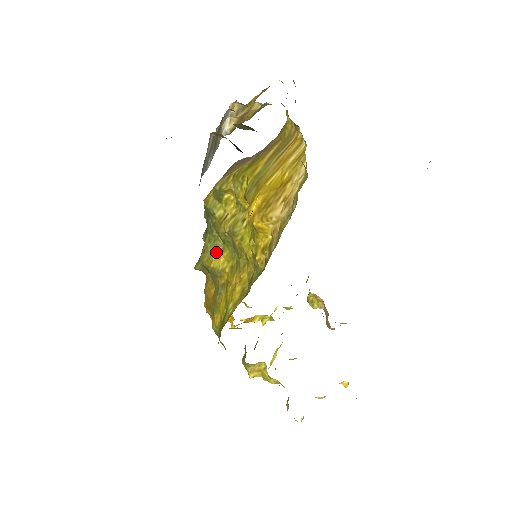
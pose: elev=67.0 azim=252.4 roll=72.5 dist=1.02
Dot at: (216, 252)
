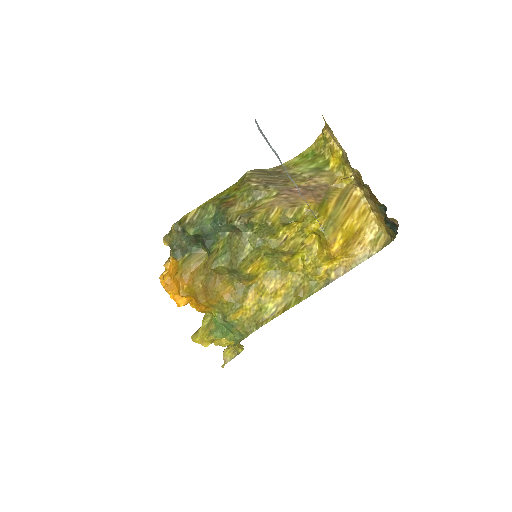
Dot at: (255, 261)
